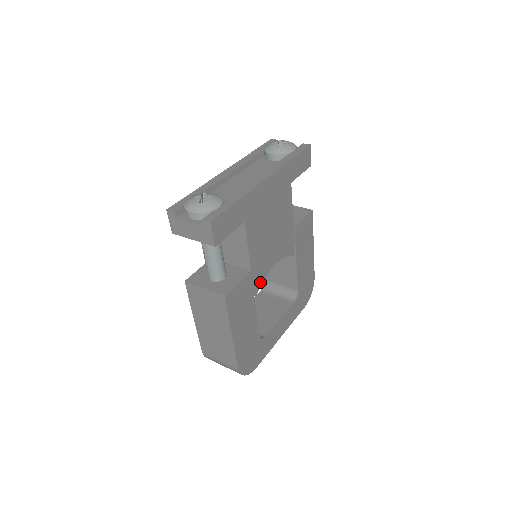
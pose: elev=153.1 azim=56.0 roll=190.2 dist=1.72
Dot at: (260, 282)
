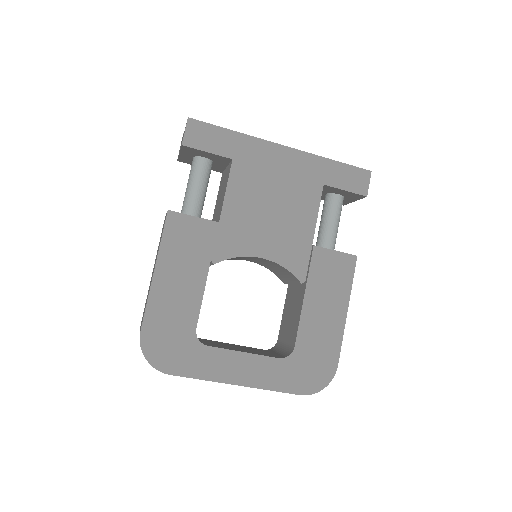
Dot at: (228, 254)
